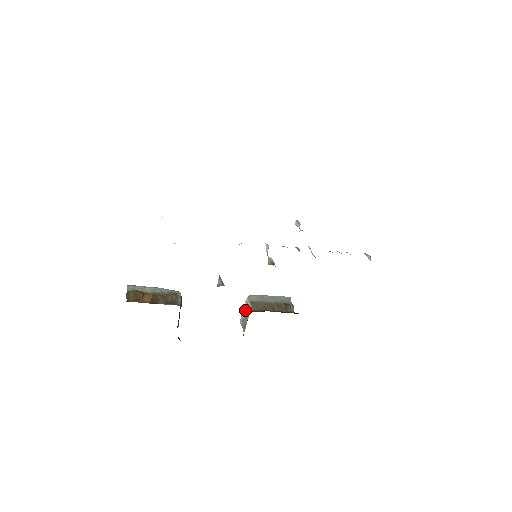
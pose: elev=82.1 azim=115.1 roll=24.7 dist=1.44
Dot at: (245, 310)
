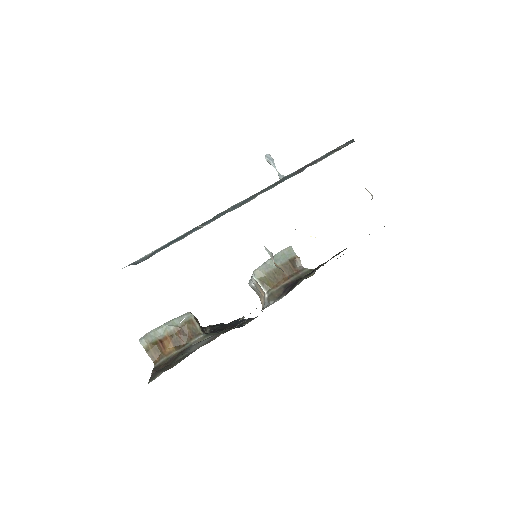
Dot at: (254, 283)
